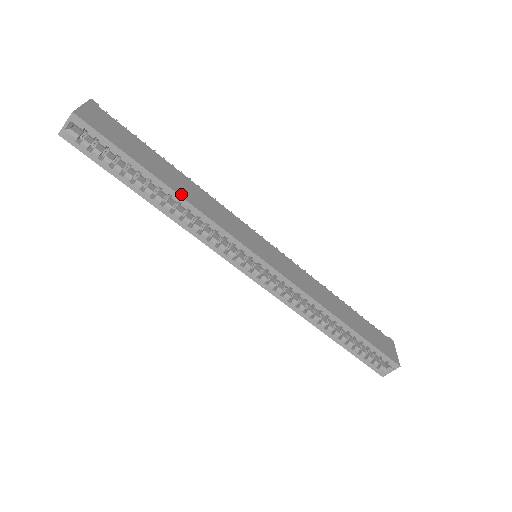
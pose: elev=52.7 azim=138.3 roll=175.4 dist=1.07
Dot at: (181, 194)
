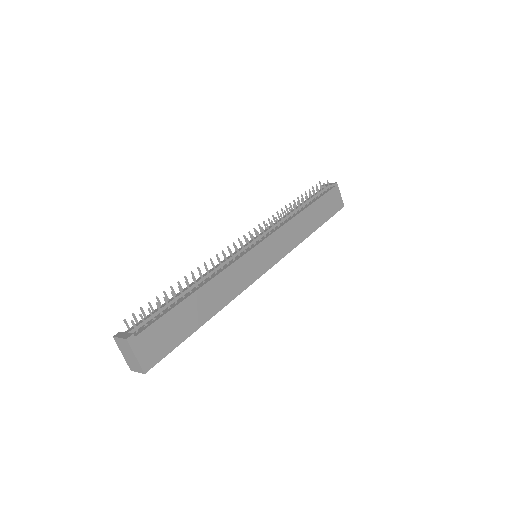
Dot at: (217, 310)
